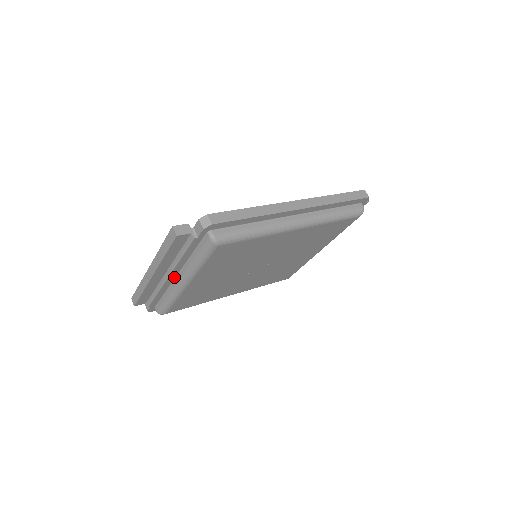
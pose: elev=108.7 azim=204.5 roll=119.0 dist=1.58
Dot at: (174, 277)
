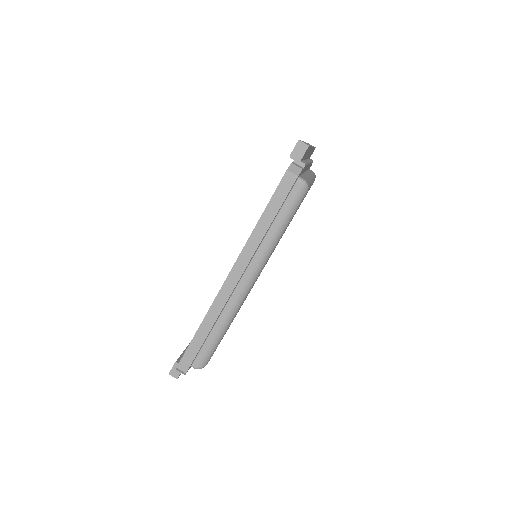
Dot at: occluded
